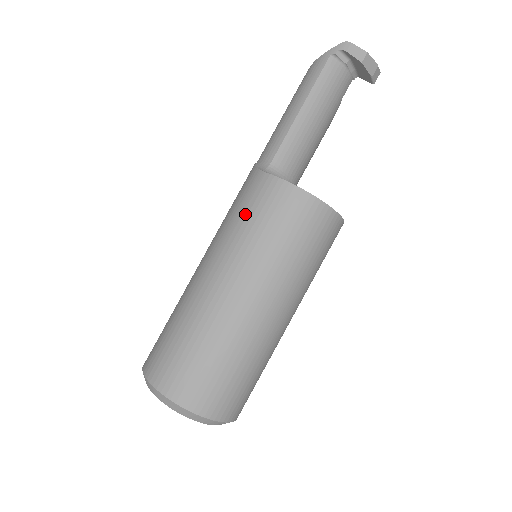
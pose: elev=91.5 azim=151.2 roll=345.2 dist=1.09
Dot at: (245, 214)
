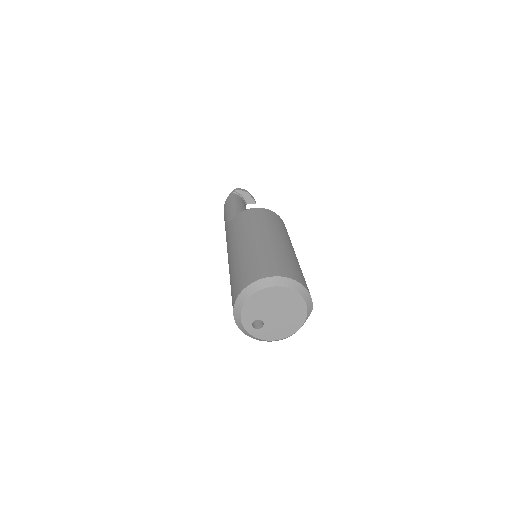
Dot at: (242, 223)
